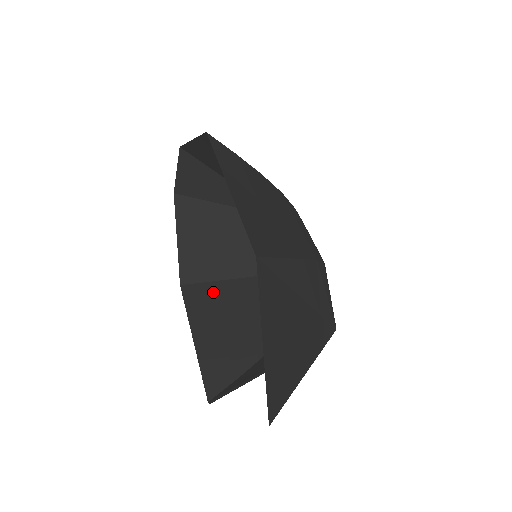
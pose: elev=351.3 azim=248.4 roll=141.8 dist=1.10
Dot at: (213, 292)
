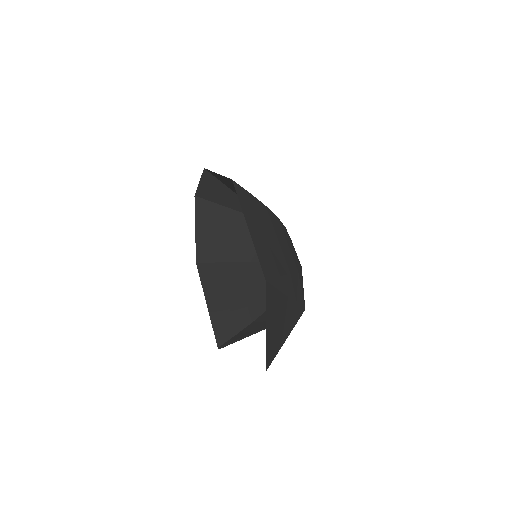
Dot at: (220, 271)
